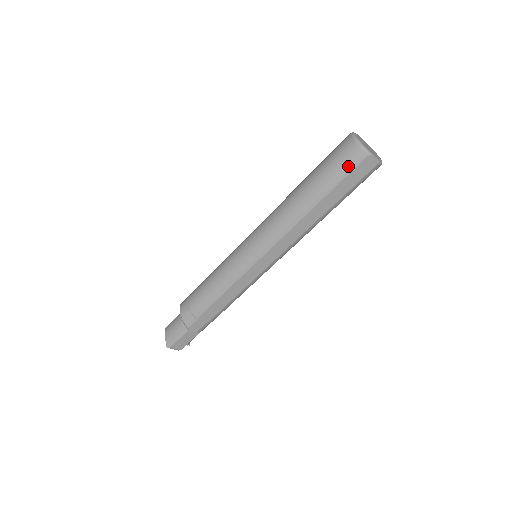
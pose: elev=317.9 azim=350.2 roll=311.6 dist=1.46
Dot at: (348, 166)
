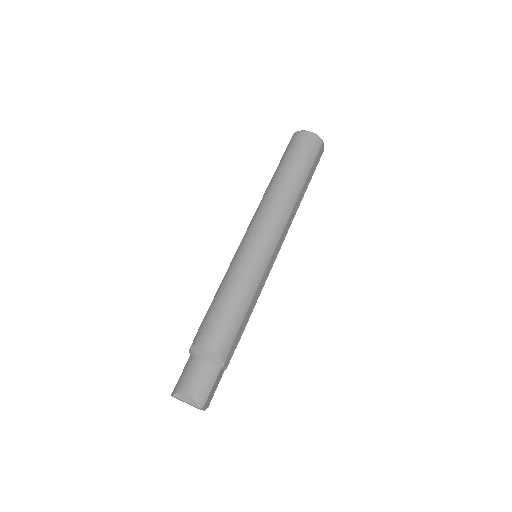
Dot at: (315, 151)
